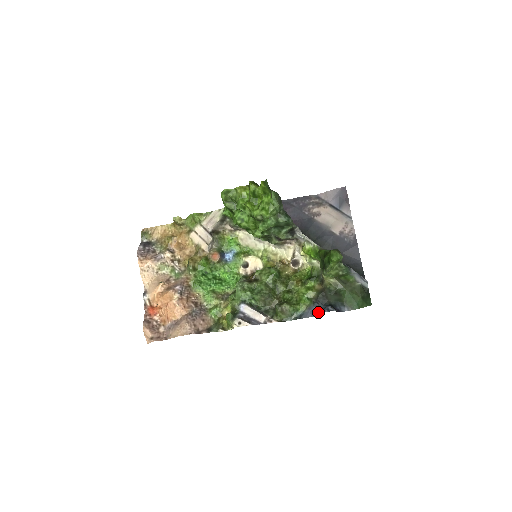
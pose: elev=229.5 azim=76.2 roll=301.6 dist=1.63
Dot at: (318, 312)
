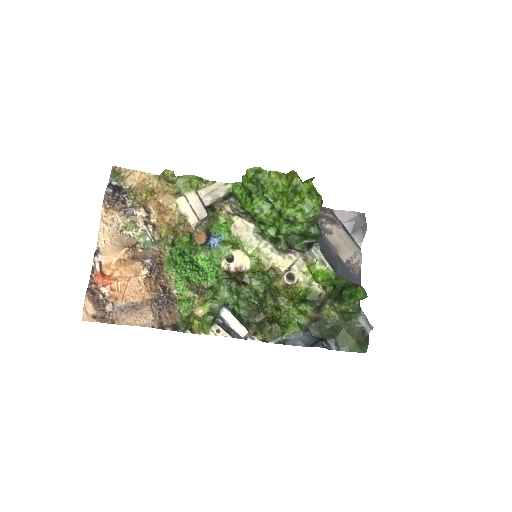
Dot at: (306, 343)
